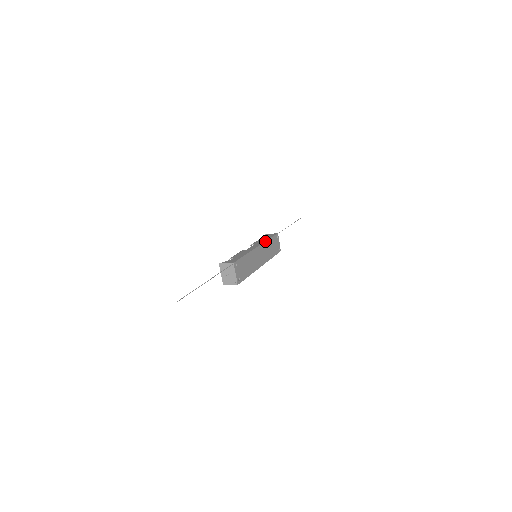
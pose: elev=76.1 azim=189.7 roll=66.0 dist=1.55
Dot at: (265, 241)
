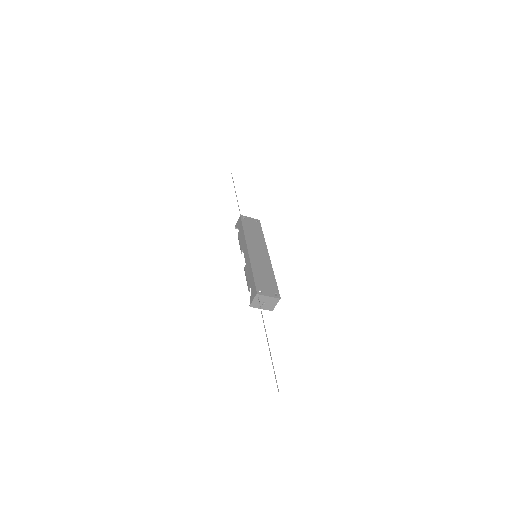
Dot at: (244, 237)
